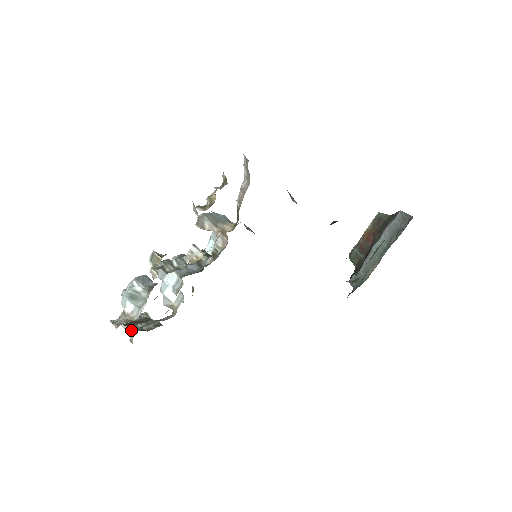
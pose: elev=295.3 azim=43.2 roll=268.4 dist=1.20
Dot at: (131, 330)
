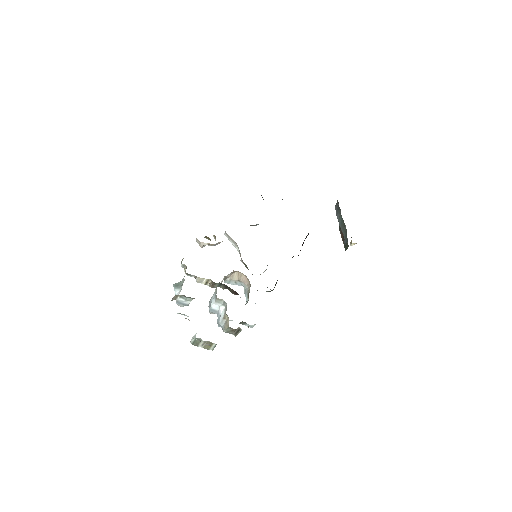
Dot at: (195, 335)
